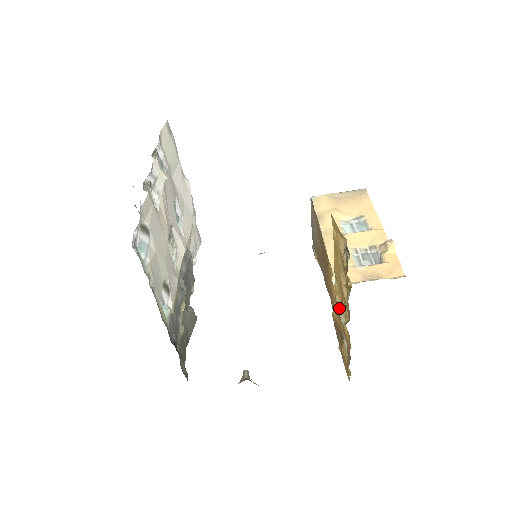
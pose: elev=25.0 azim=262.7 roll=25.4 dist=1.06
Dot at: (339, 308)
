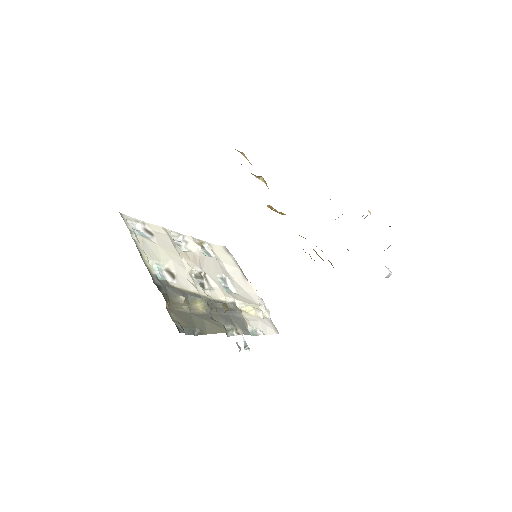
Dot at: occluded
